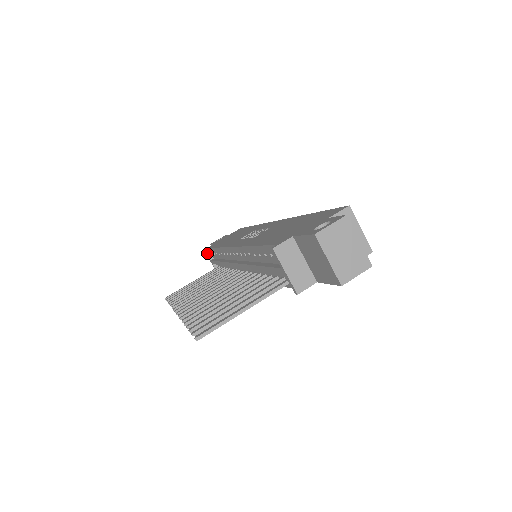
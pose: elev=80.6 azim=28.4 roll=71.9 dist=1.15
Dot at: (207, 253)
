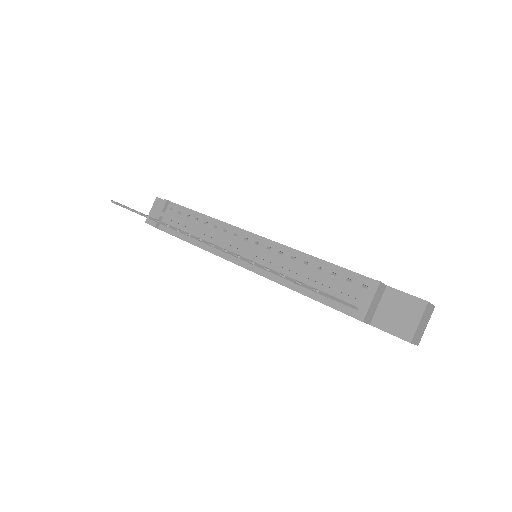
Dot at: (166, 204)
